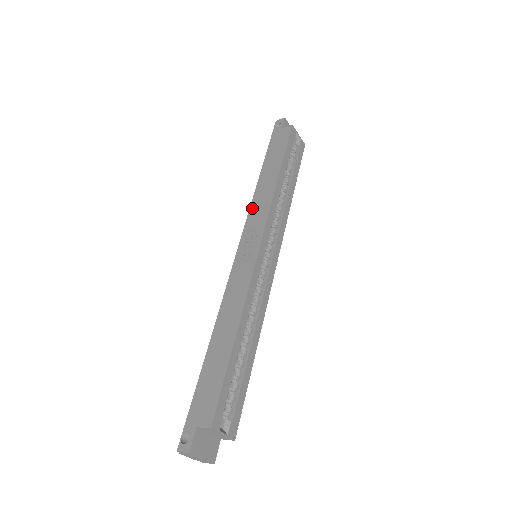
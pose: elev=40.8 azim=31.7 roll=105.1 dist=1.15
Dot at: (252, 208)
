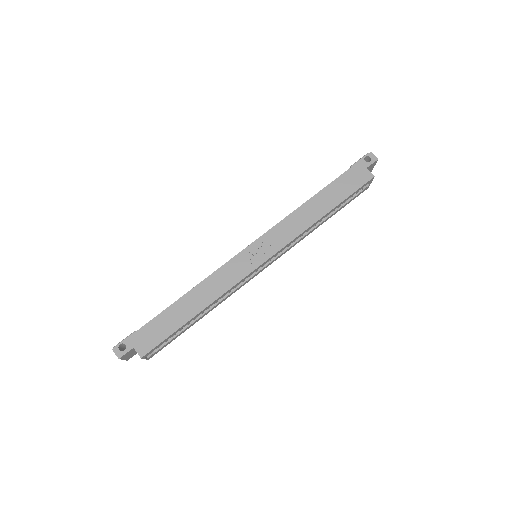
Dot at: (285, 221)
